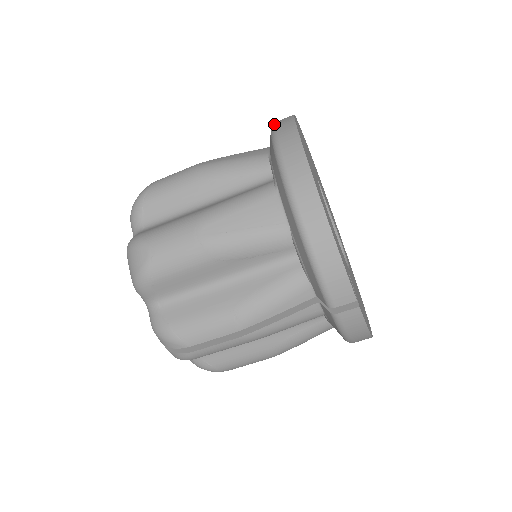
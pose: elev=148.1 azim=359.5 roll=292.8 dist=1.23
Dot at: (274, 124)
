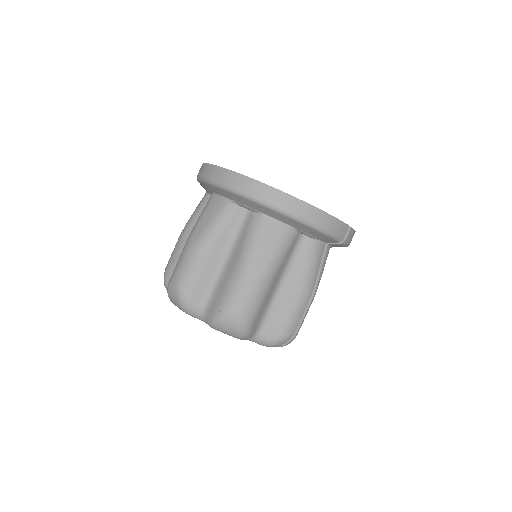
Dot at: (214, 181)
